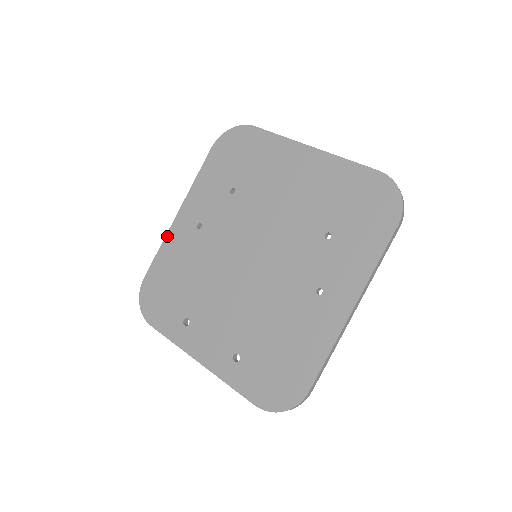
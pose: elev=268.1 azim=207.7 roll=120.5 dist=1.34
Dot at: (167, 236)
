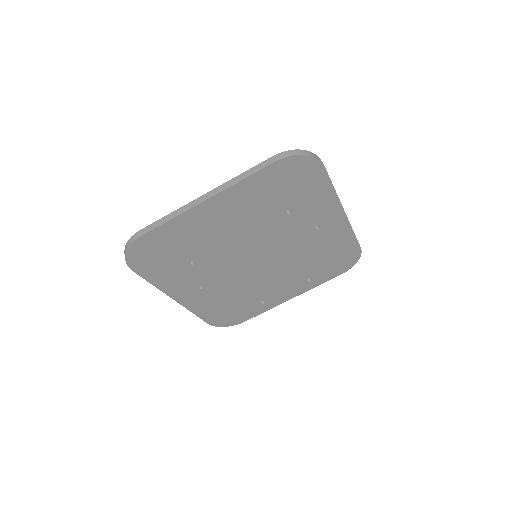
Dot at: (189, 309)
